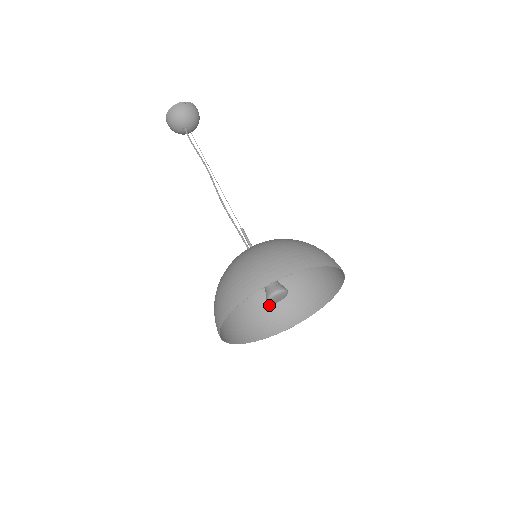
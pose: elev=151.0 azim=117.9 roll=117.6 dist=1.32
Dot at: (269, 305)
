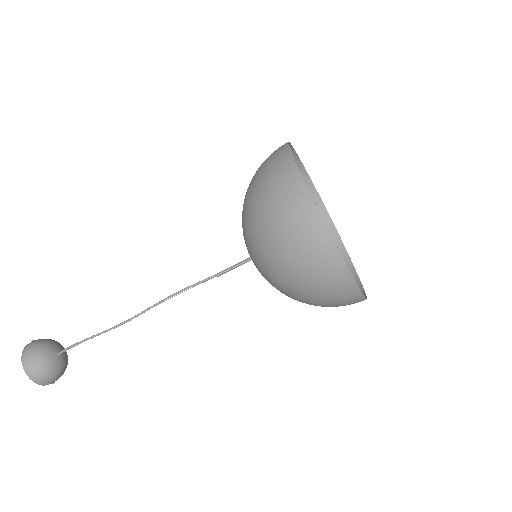
Dot at: occluded
